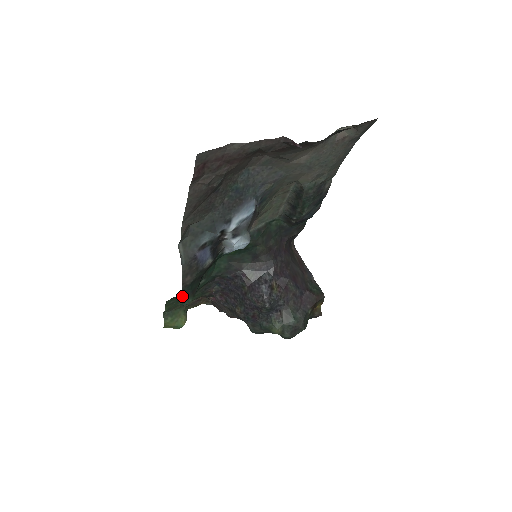
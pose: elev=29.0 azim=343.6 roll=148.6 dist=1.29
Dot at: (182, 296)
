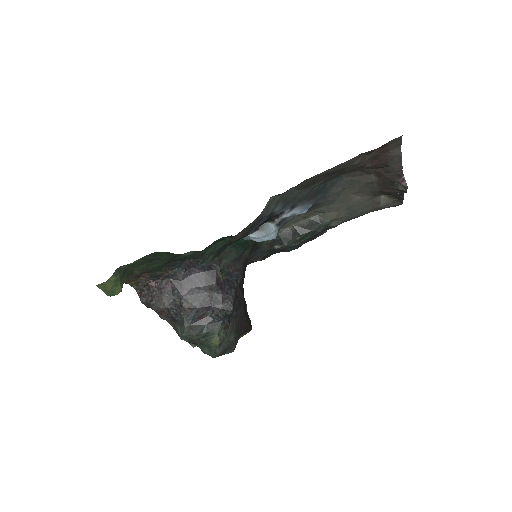
Dot at: (217, 250)
